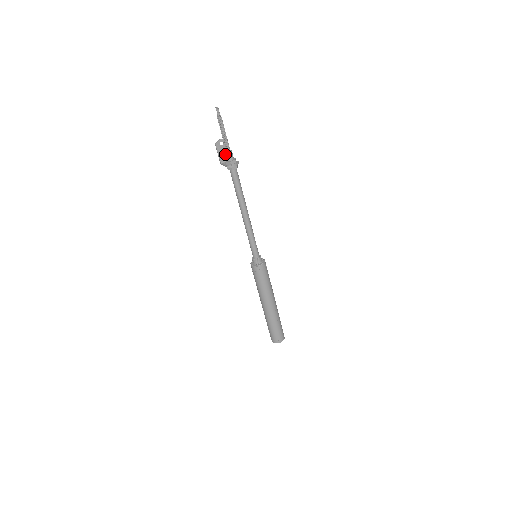
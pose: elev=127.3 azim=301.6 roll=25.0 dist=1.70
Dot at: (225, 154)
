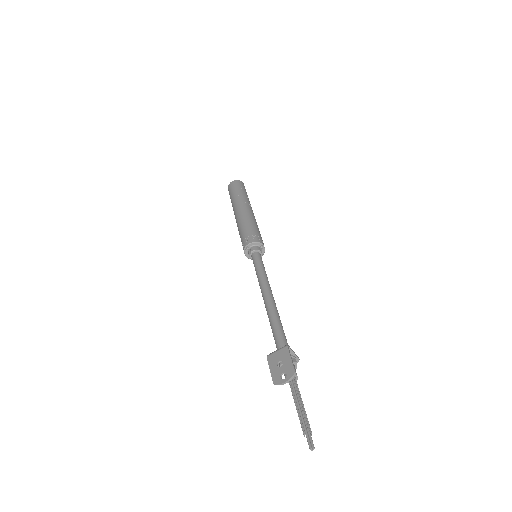
Dot at: (281, 360)
